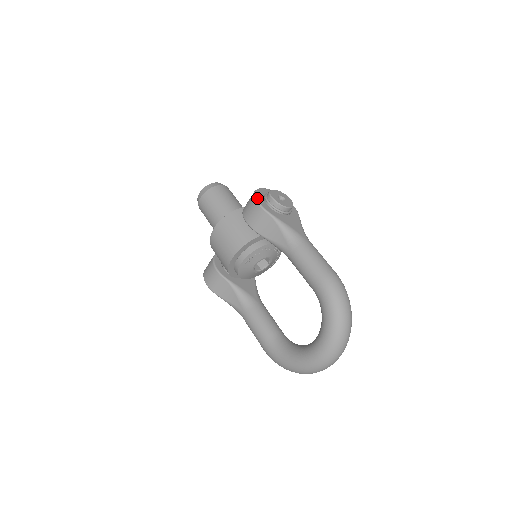
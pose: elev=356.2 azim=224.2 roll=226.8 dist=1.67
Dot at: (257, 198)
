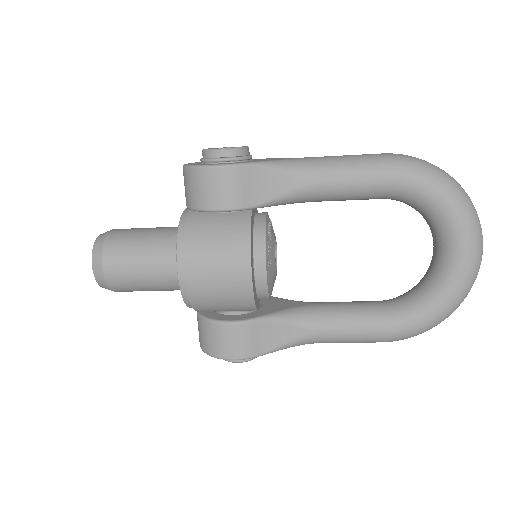
Dot at: (206, 165)
